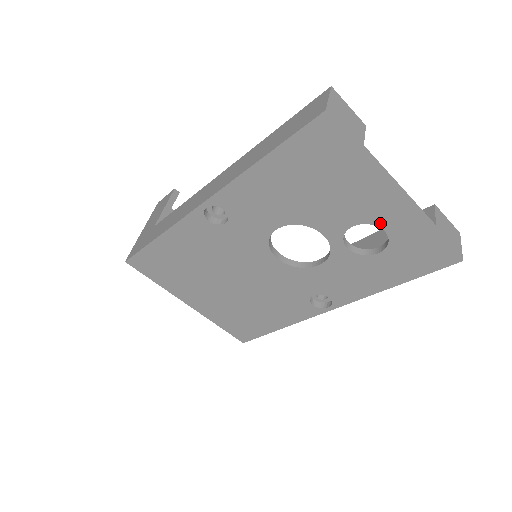
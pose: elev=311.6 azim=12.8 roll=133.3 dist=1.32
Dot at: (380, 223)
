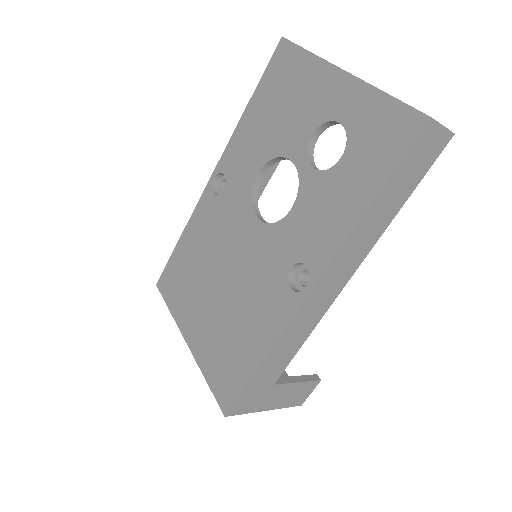
Dot at: (334, 115)
